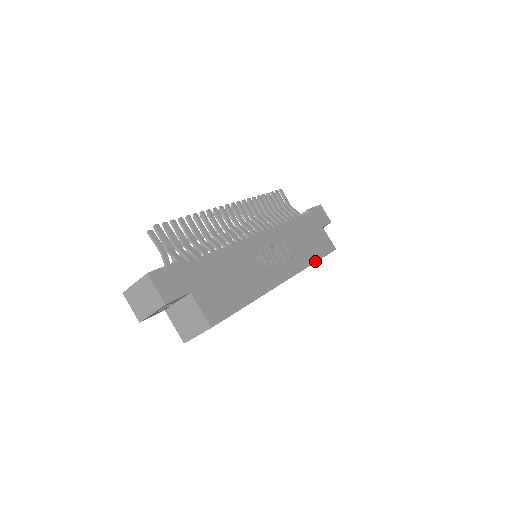
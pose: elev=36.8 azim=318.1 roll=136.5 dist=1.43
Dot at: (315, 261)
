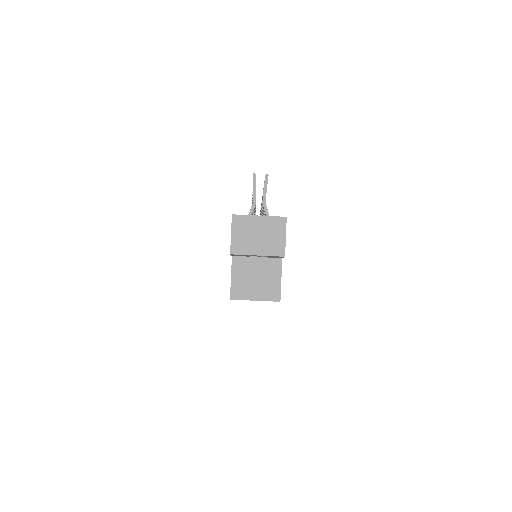
Dot at: occluded
